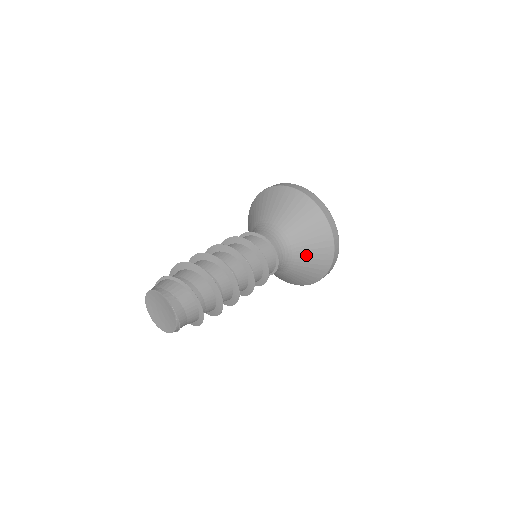
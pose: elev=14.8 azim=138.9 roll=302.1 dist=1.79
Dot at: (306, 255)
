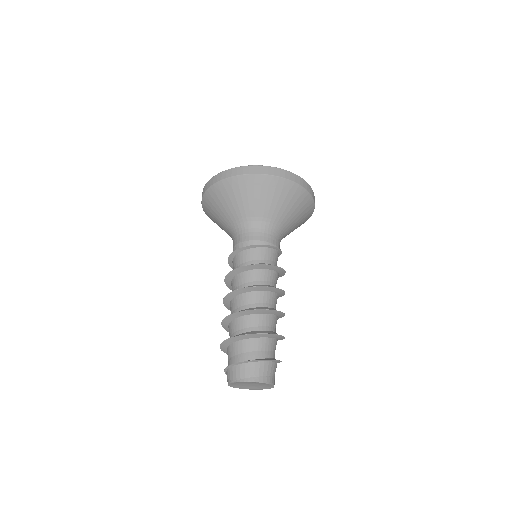
Dot at: occluded
